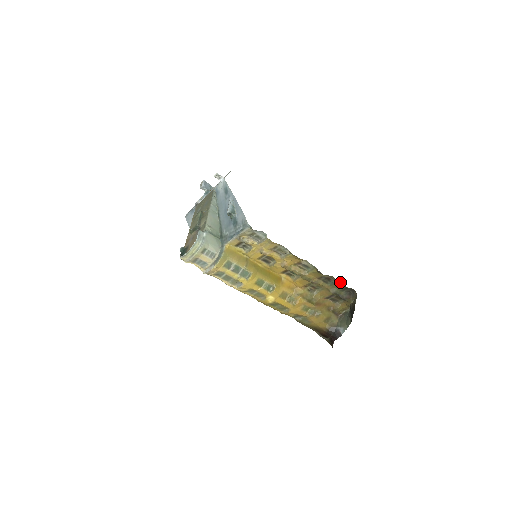
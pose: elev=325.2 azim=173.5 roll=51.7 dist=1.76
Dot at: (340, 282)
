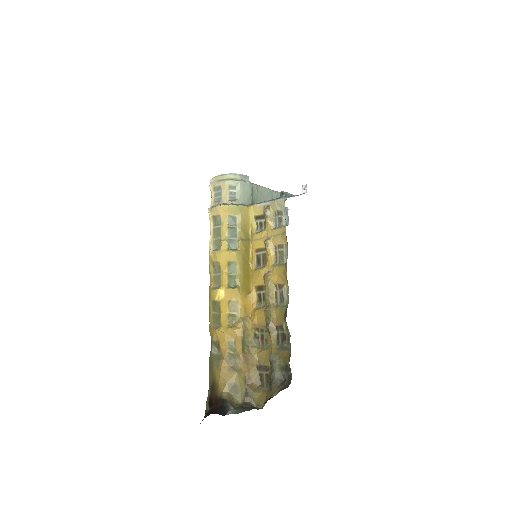
Dot at: (290, 351)
